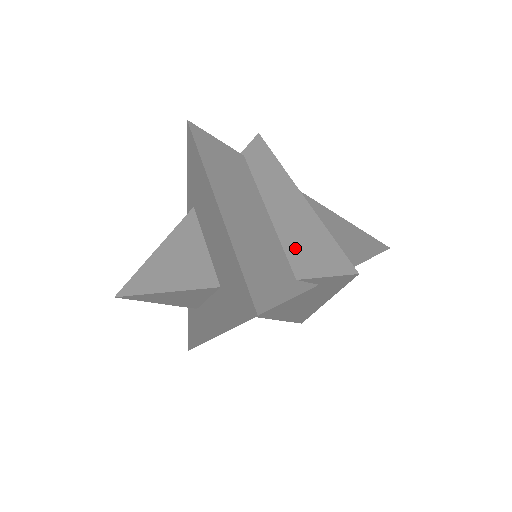
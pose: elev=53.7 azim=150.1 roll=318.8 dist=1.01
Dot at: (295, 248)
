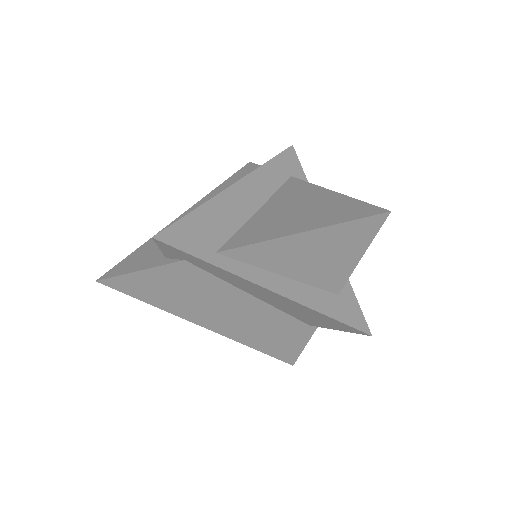
Dot at: occluded
